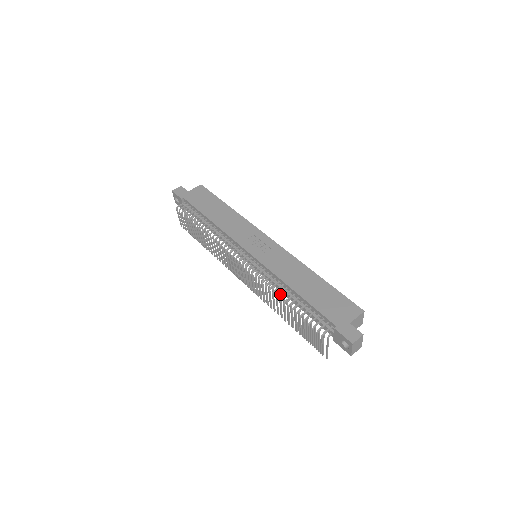
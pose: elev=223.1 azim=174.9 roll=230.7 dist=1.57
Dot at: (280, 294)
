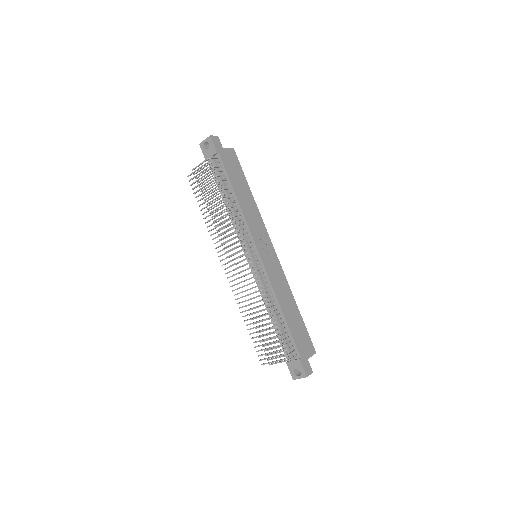
Dot at: occluded
